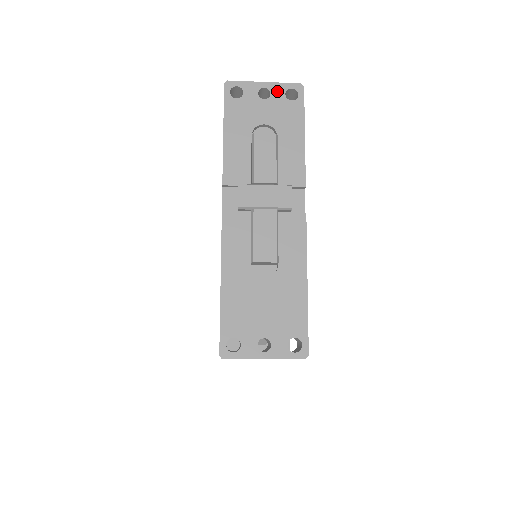
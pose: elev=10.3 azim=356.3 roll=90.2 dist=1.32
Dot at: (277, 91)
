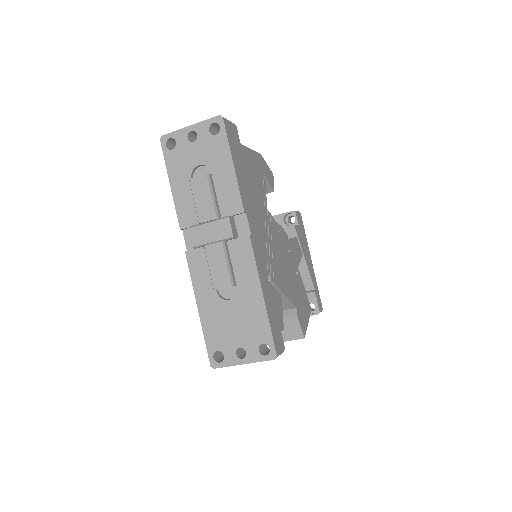
Dot at: (202, 130)
